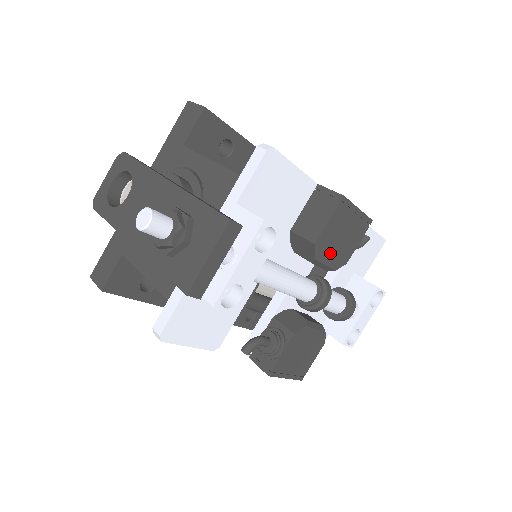
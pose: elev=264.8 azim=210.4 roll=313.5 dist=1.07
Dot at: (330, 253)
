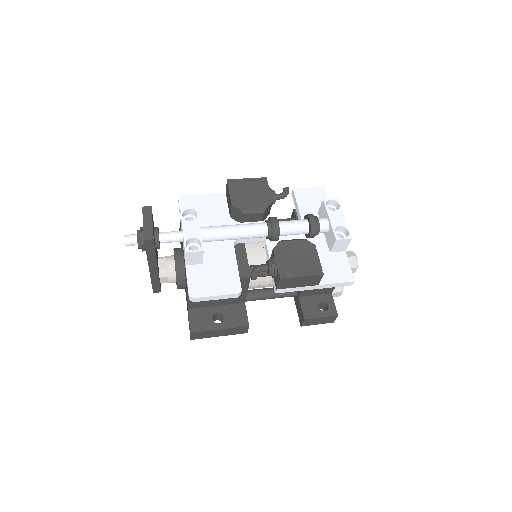
Dot at: (250, 203)
